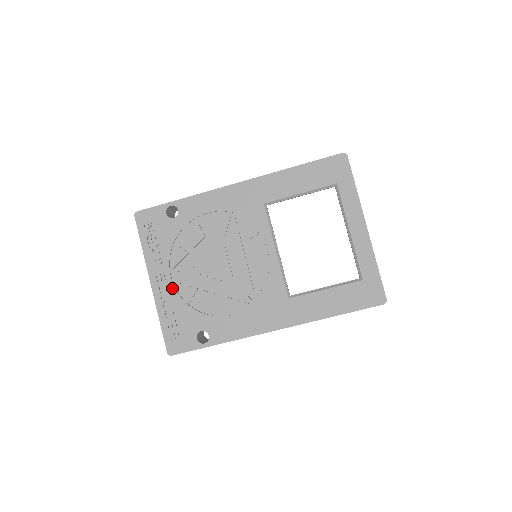
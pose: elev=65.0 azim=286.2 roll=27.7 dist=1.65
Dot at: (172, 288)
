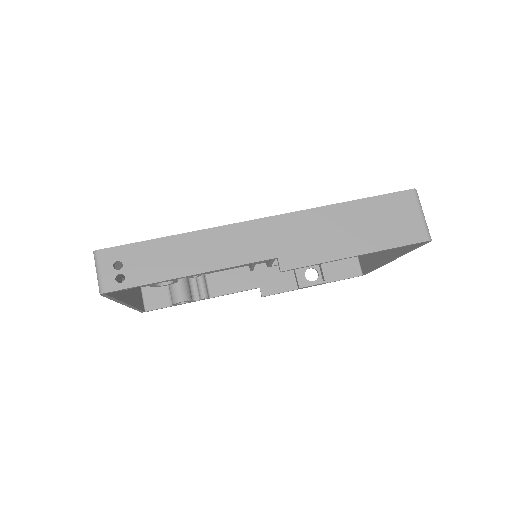
Dot at: occluded
